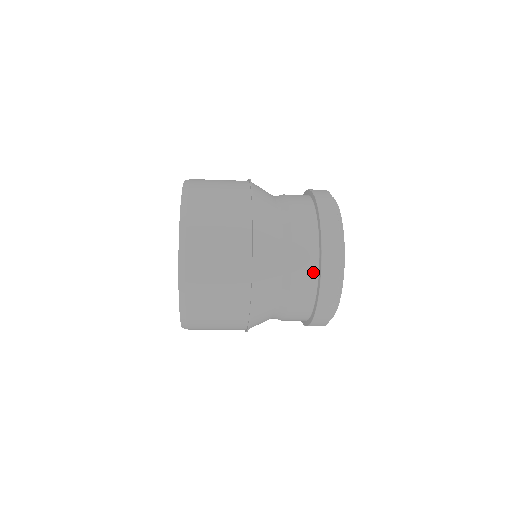
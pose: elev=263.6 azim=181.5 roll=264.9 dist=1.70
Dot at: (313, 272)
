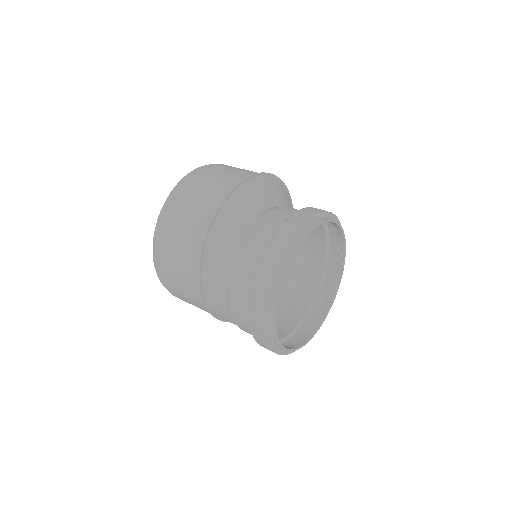
Dot at: occluded
